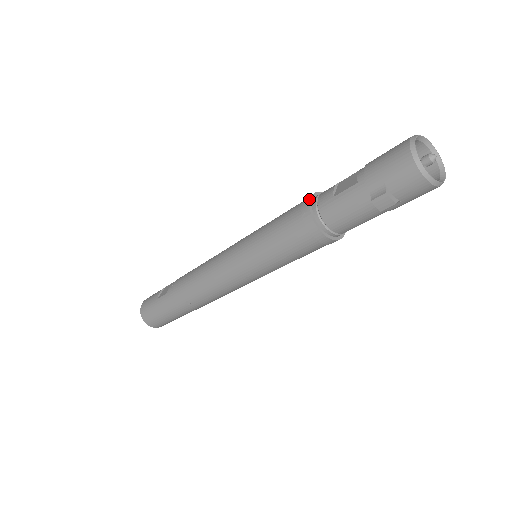
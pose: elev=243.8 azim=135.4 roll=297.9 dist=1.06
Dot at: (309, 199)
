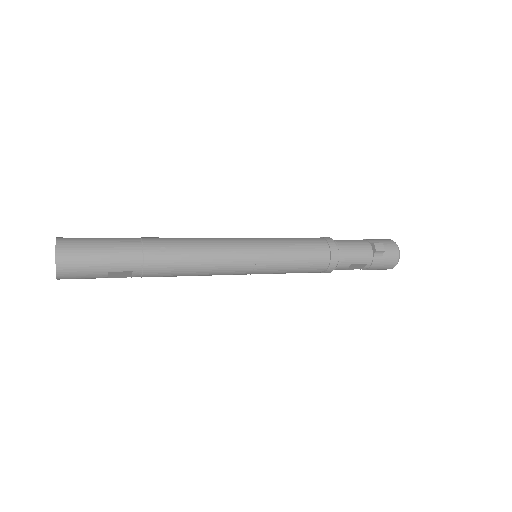
Dot at: occluded
